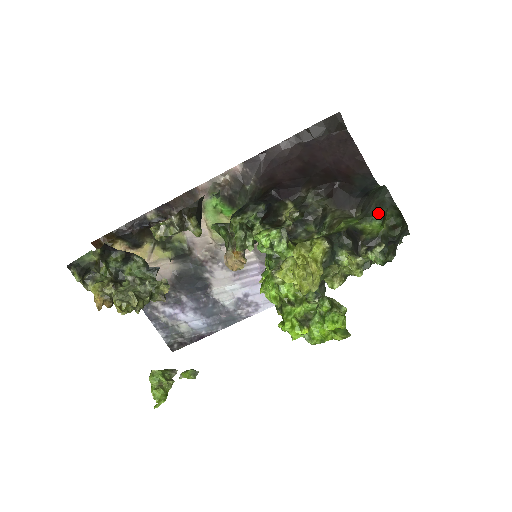
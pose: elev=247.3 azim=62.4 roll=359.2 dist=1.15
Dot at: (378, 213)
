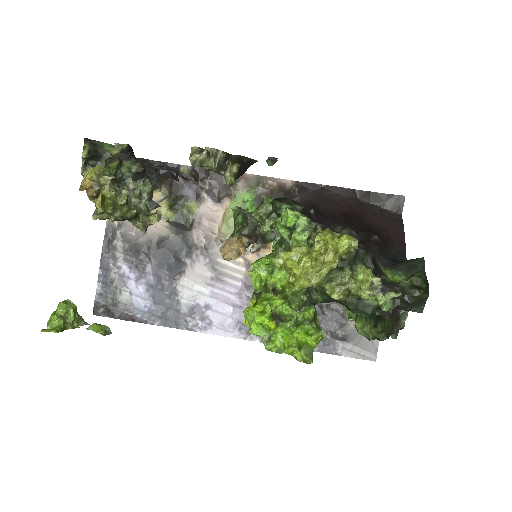
Dot at: (405, 272)
